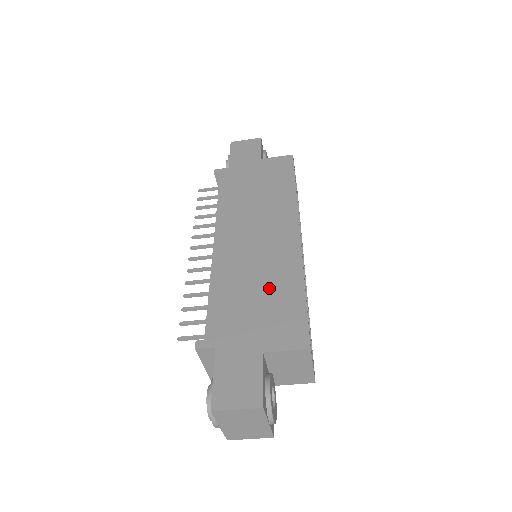
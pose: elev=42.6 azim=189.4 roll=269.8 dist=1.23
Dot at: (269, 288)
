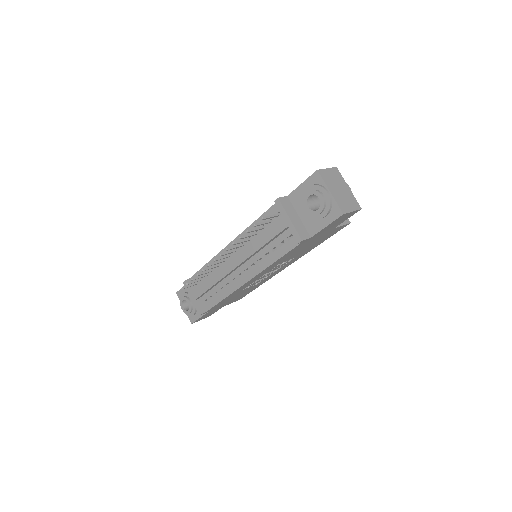
Dot at: occluded
